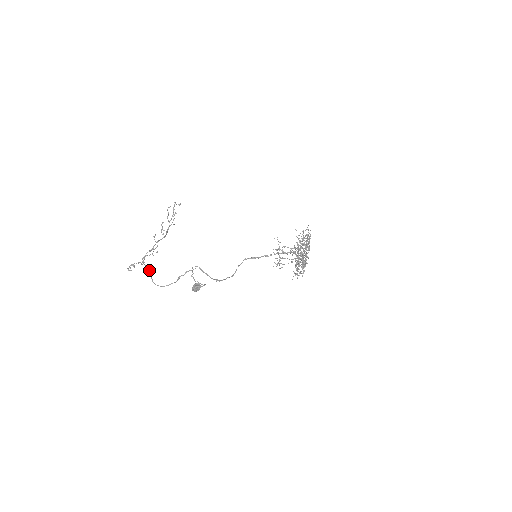
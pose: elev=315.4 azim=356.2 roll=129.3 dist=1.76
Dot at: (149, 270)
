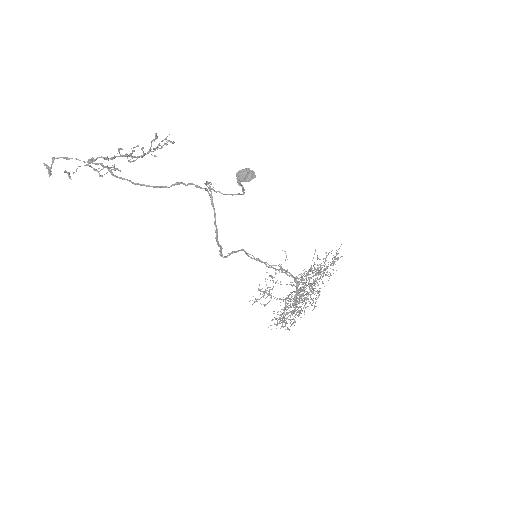
Dot at: (107, 165)
